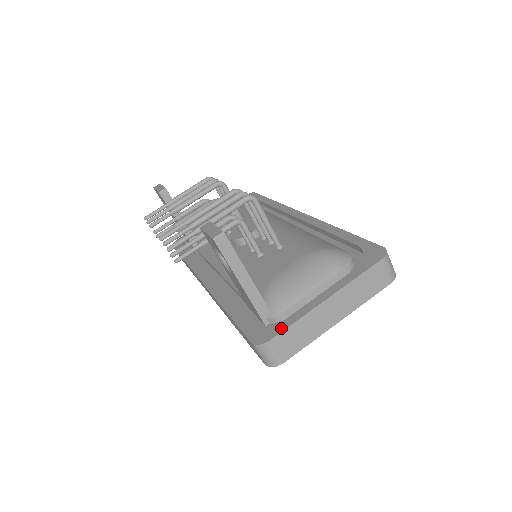
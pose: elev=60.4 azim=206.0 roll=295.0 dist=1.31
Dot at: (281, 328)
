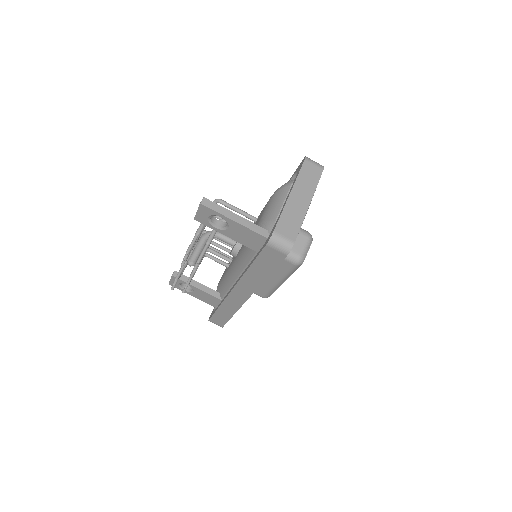
Dot at: (276, 223)
